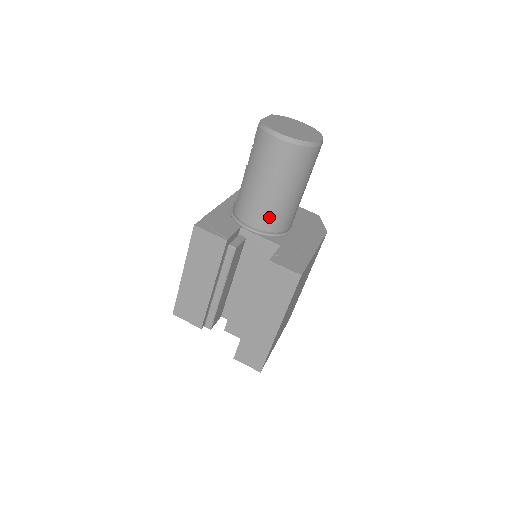
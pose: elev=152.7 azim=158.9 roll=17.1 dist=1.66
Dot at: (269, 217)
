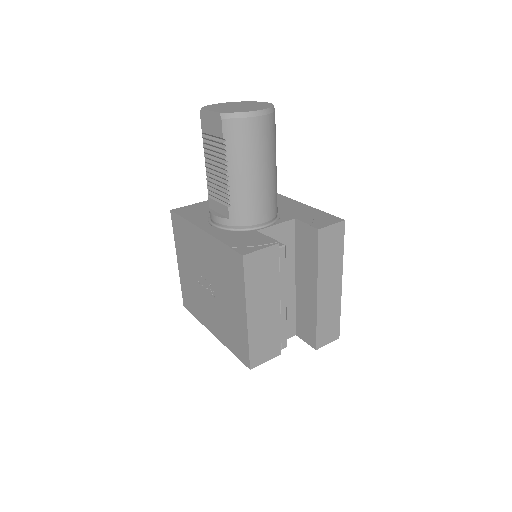
Dot at: (273, 201)
